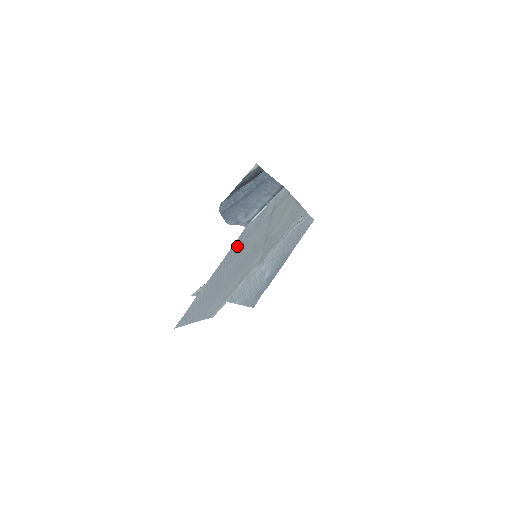
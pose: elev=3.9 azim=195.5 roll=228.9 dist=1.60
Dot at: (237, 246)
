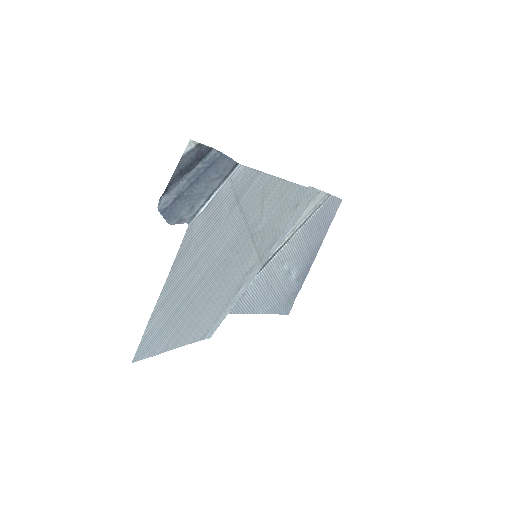
Dot at: (191, 250)
